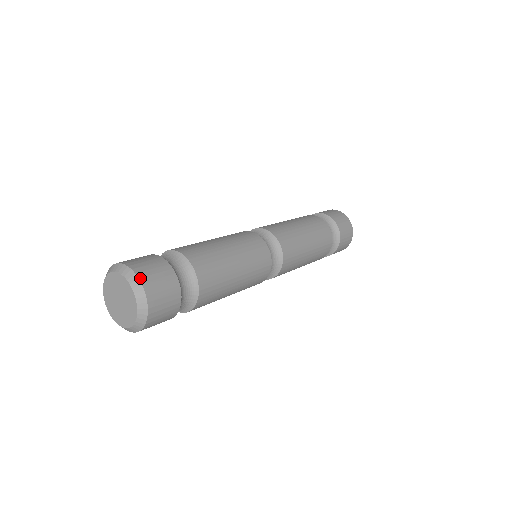
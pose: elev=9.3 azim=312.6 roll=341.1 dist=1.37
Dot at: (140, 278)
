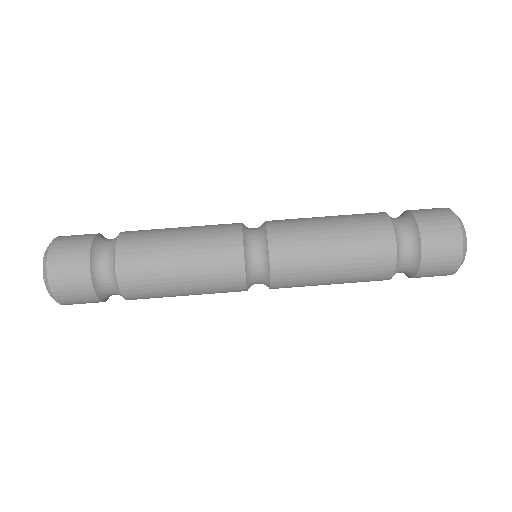
Dot at: (58, 237)
